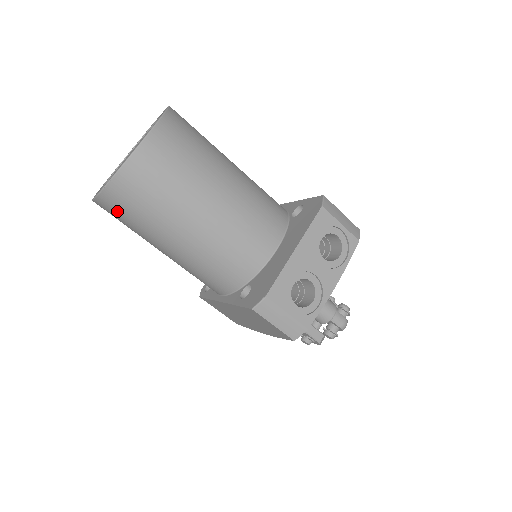
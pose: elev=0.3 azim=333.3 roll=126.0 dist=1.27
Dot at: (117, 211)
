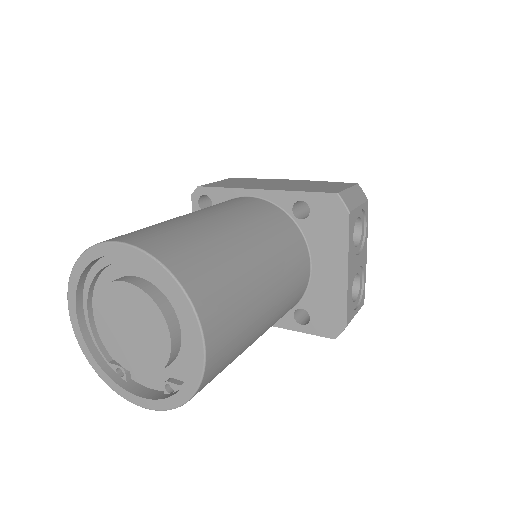
Dot at: occluded
